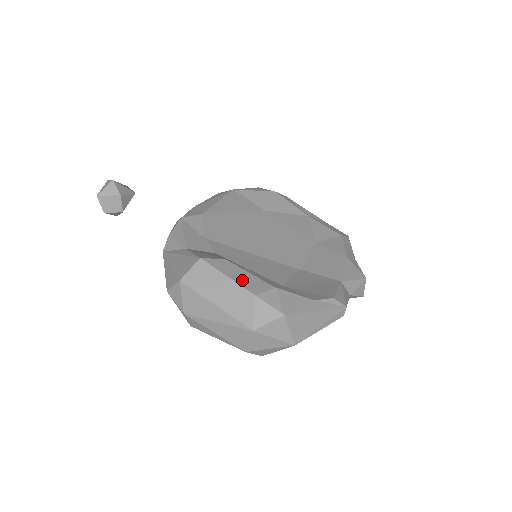
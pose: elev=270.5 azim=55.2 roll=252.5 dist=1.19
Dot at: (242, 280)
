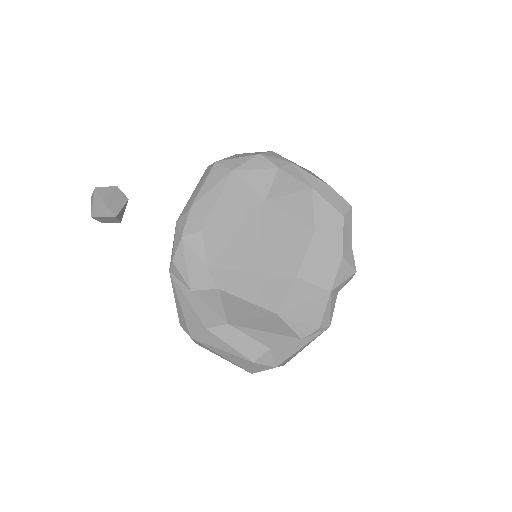
Dot at: (242, 347)
